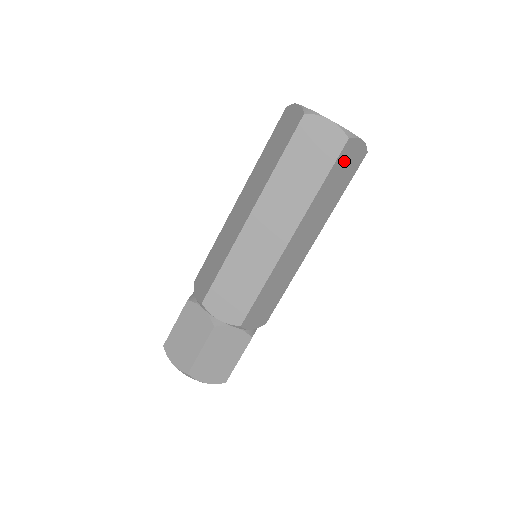
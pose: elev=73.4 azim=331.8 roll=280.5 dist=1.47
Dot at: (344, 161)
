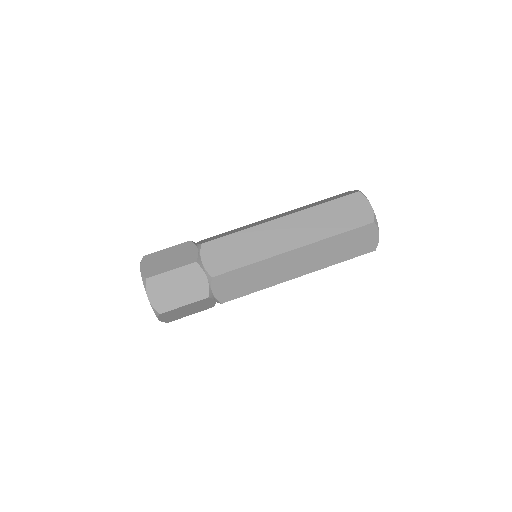
Dot at: (361, 236)
